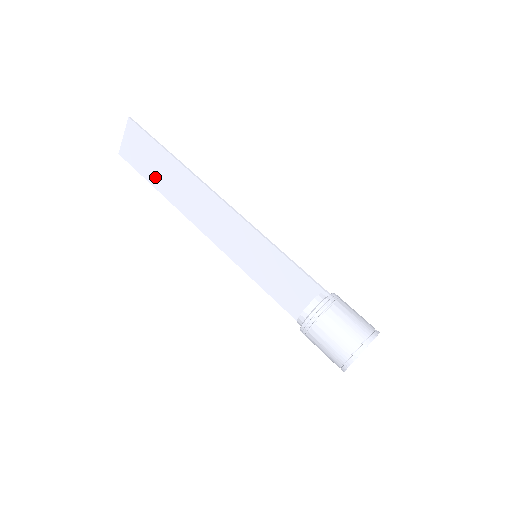
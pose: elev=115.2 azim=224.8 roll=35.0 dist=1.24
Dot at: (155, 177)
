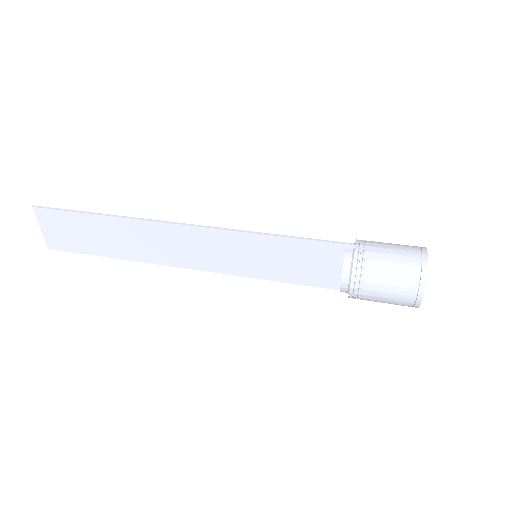
Dot at: (101, 247)
